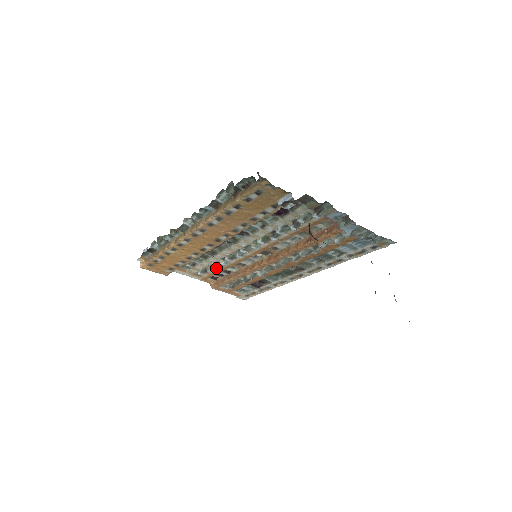
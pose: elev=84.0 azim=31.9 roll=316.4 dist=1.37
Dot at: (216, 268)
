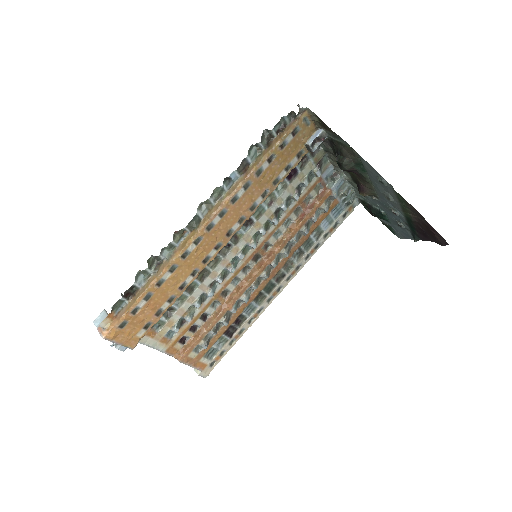
Dot at: (195, 312)
